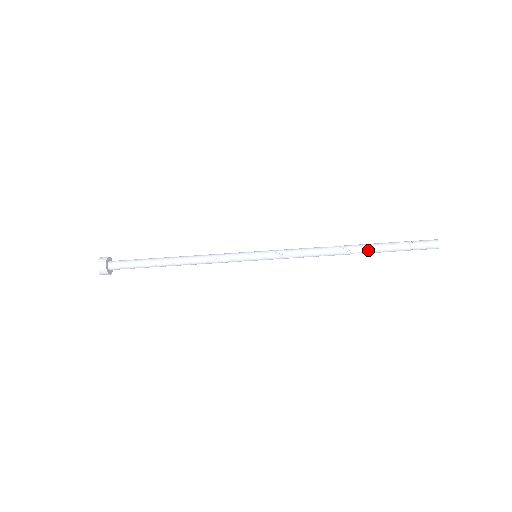
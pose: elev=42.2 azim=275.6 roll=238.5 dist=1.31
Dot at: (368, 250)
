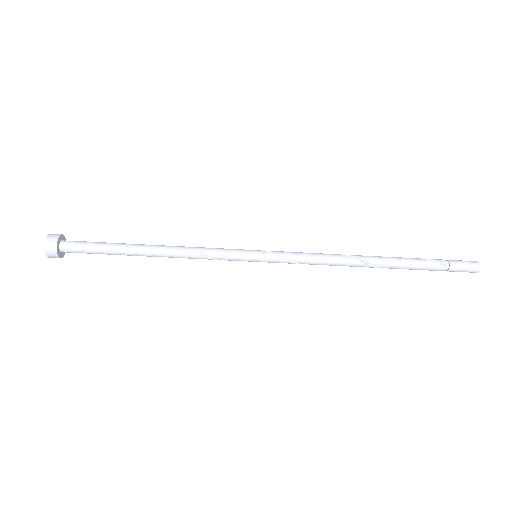
Dot at: (395, 267)
